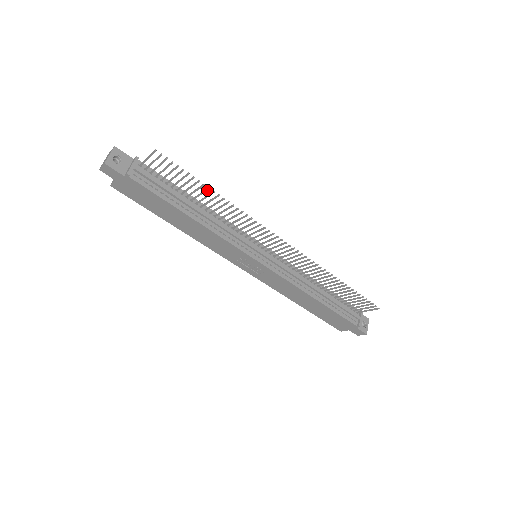
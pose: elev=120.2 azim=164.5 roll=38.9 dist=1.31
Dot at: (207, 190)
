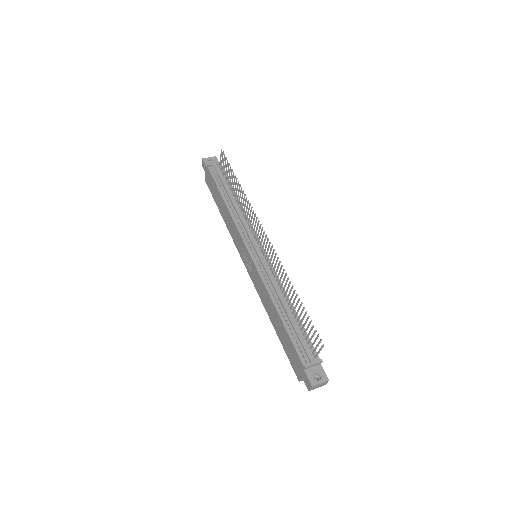
Dot at: (236, 181)
